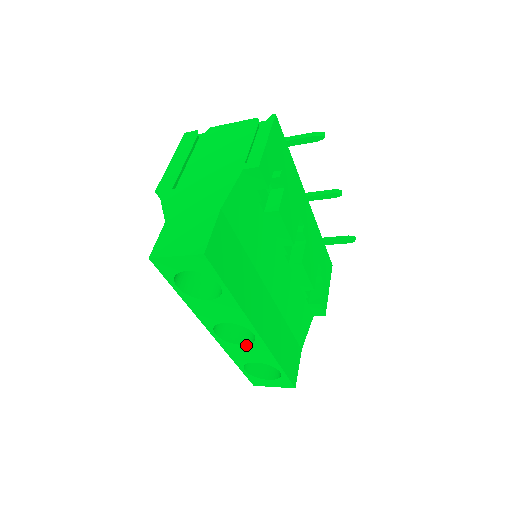
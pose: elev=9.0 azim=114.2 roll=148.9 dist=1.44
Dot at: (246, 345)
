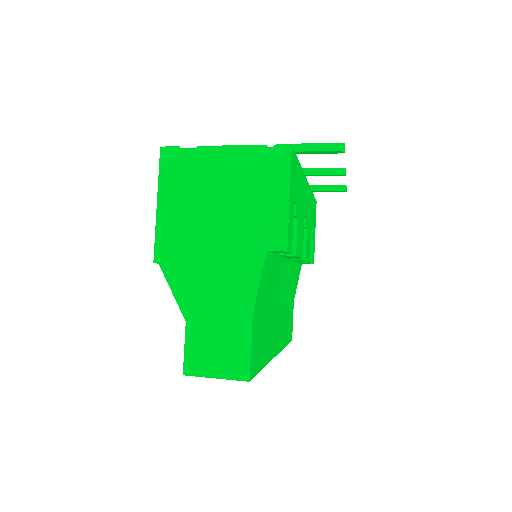
Dot at: occluded
